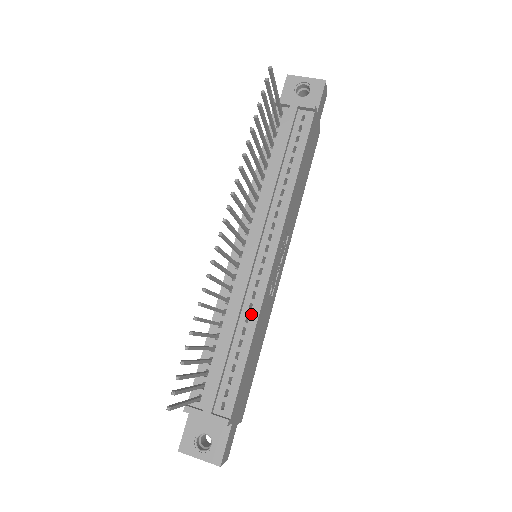
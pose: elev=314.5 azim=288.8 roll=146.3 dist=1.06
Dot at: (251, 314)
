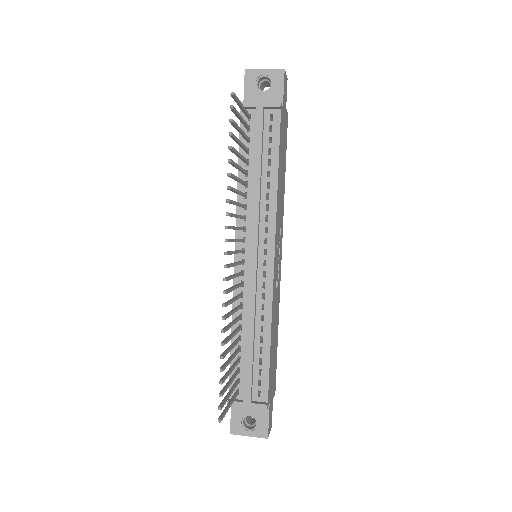
Dot at: (265, 313)
